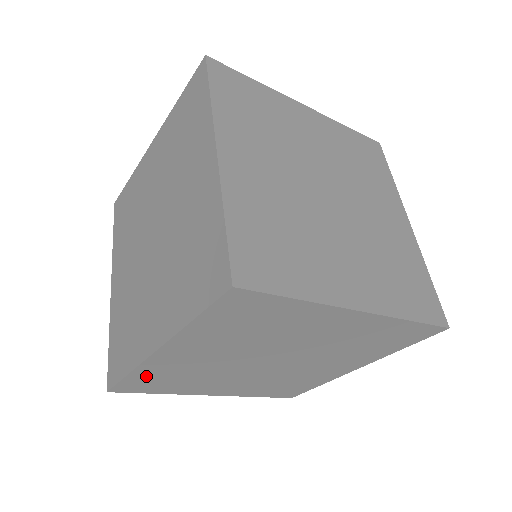
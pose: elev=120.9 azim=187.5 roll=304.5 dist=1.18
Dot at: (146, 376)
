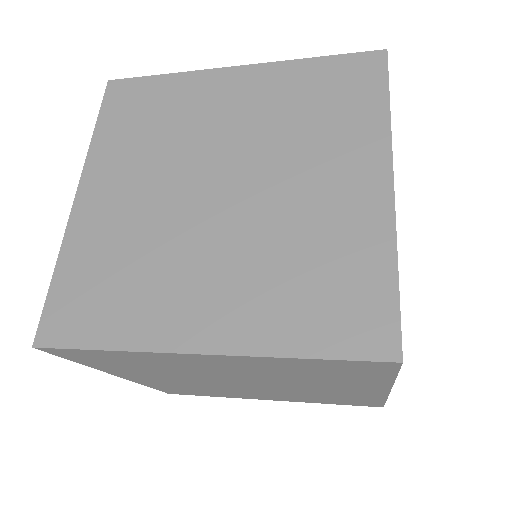
Dot at: (119, 356)
